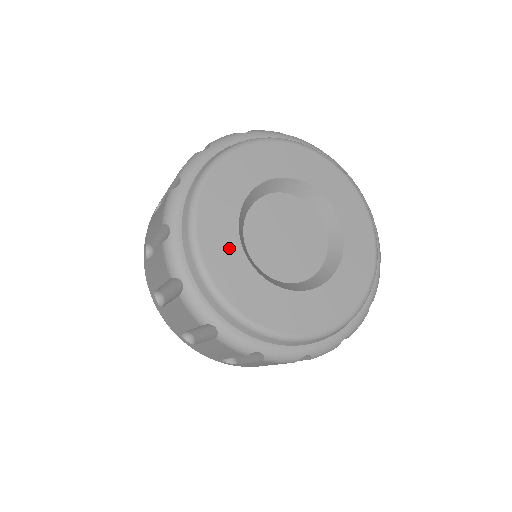
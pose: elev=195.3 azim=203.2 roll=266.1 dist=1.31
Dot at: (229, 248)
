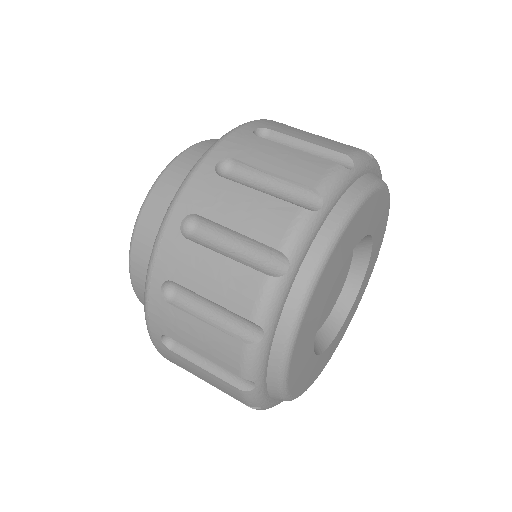
Dot at: (318, 311)
